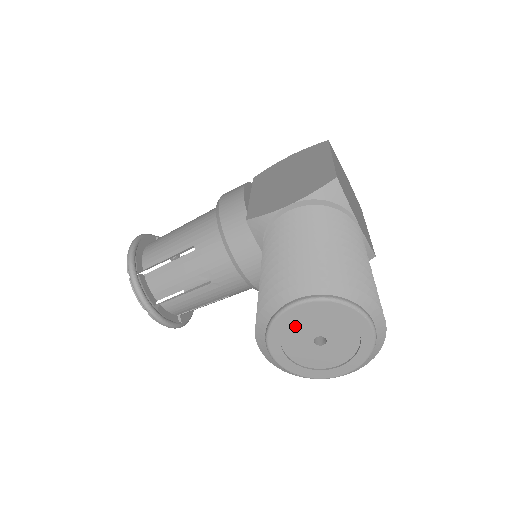
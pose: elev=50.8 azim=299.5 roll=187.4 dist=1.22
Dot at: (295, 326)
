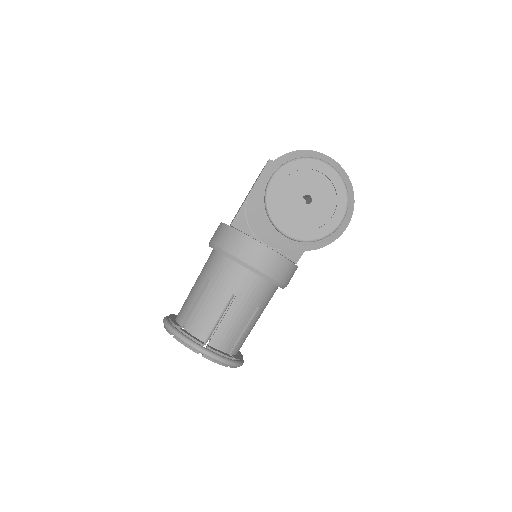
Dot at: (283, 197)
